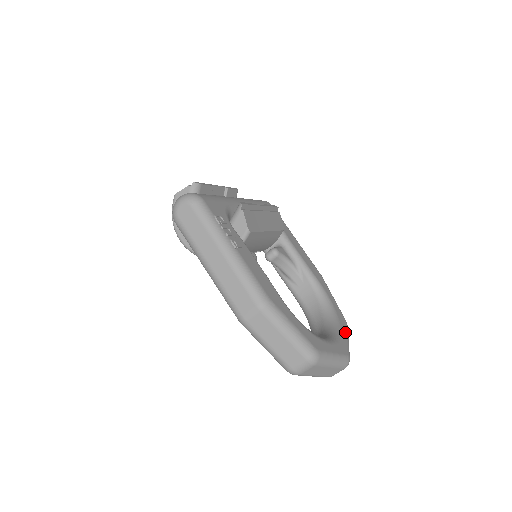
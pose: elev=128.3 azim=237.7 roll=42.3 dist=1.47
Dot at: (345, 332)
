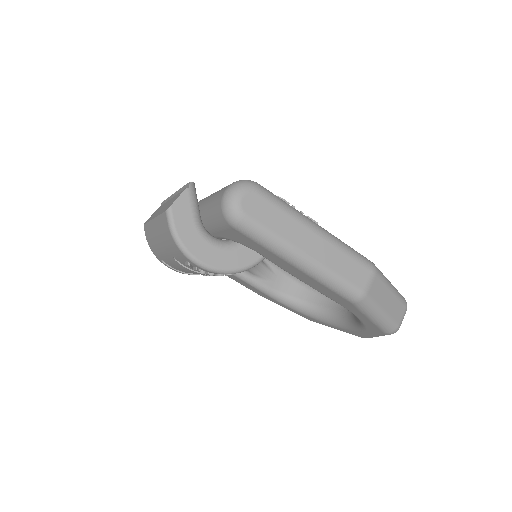
Dot at: occluded
